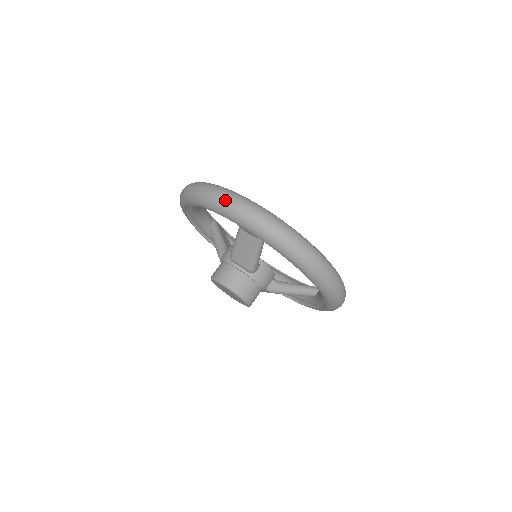
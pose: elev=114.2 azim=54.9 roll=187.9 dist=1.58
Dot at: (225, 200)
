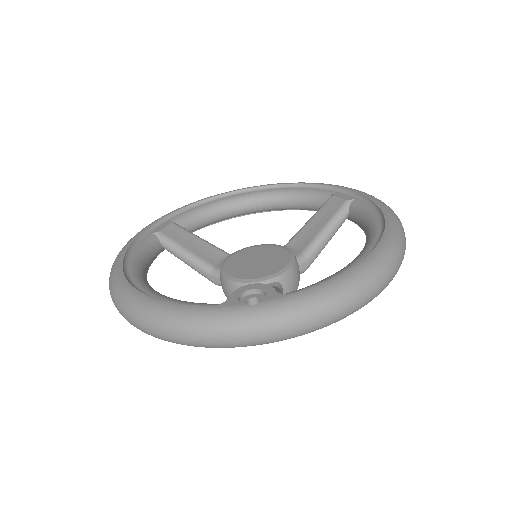
Dot at: (205, 343)
